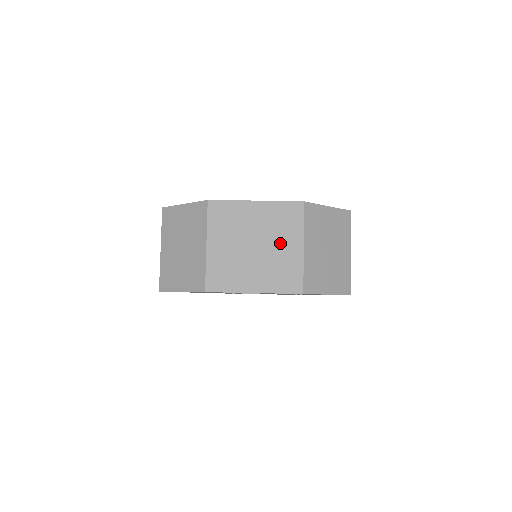
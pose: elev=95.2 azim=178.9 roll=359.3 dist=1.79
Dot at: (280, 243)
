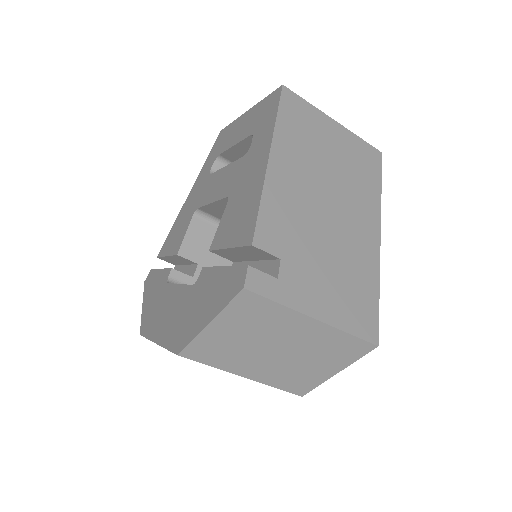
Dot at: occluded
